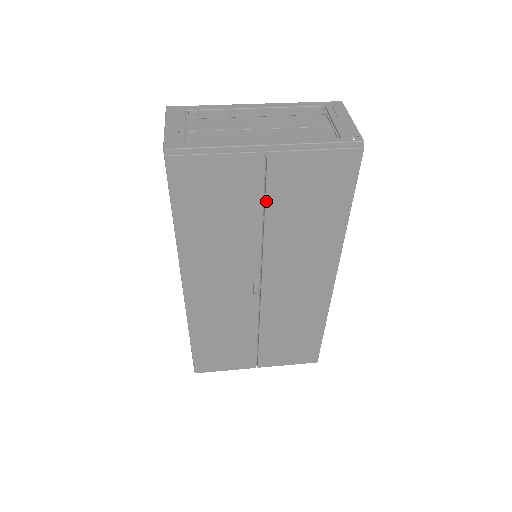
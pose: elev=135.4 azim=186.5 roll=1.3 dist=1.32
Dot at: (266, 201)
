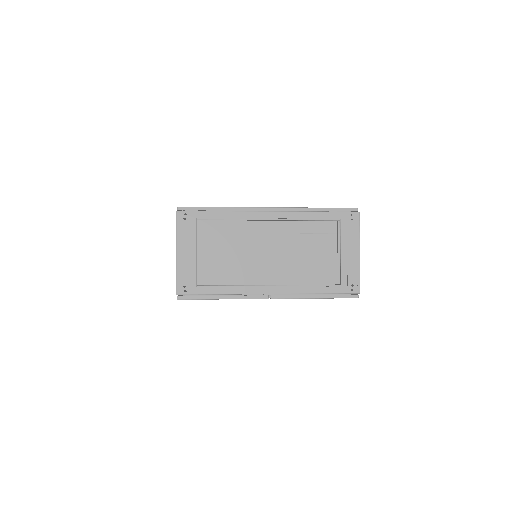
Dot at: occluded
